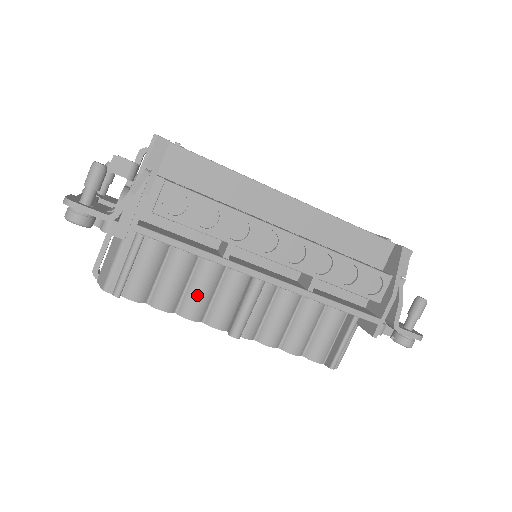
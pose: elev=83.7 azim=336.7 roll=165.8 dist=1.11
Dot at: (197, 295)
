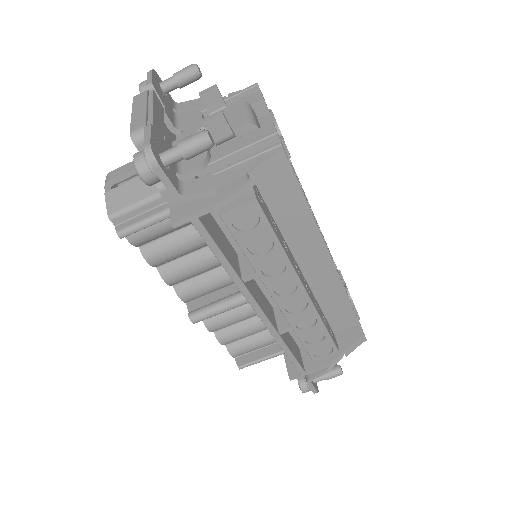
Dot at: (188, 269)
